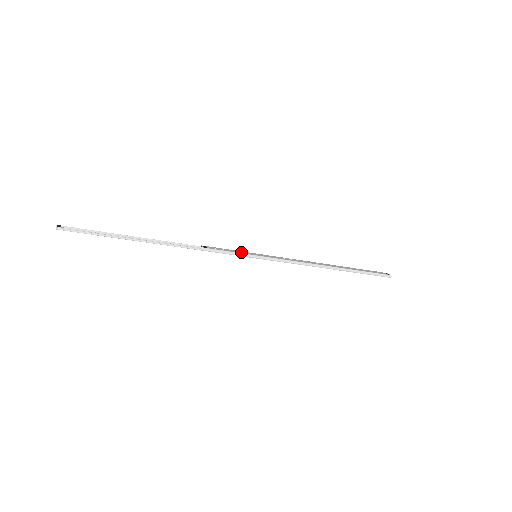
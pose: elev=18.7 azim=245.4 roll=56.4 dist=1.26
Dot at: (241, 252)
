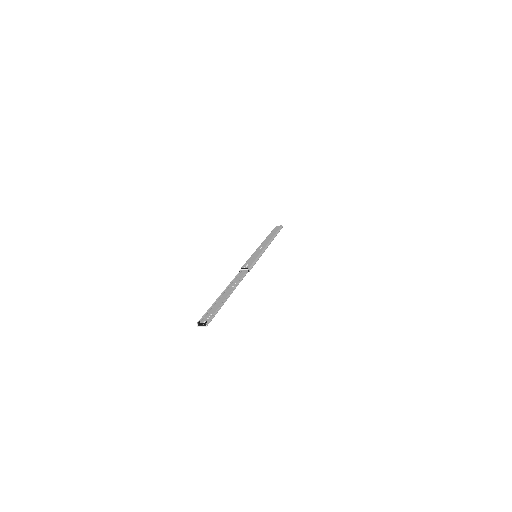
Dot at: (253, 258)
